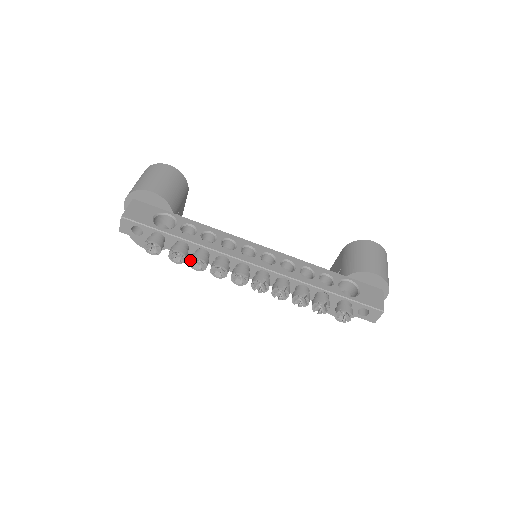
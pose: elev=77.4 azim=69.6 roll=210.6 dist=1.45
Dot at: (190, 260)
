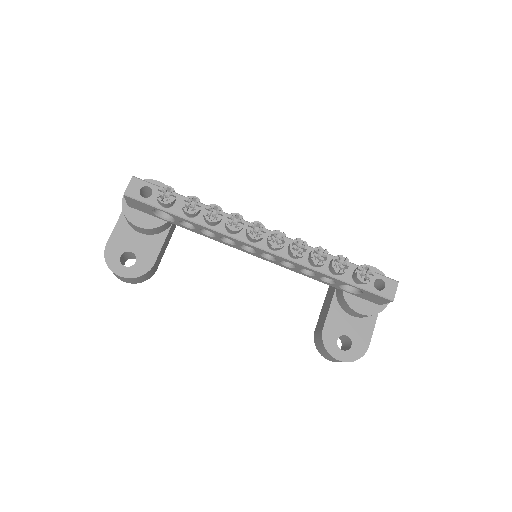
Dot at: (204, 212)
